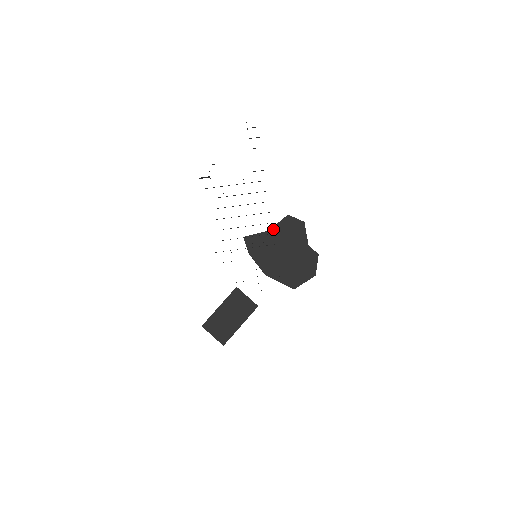
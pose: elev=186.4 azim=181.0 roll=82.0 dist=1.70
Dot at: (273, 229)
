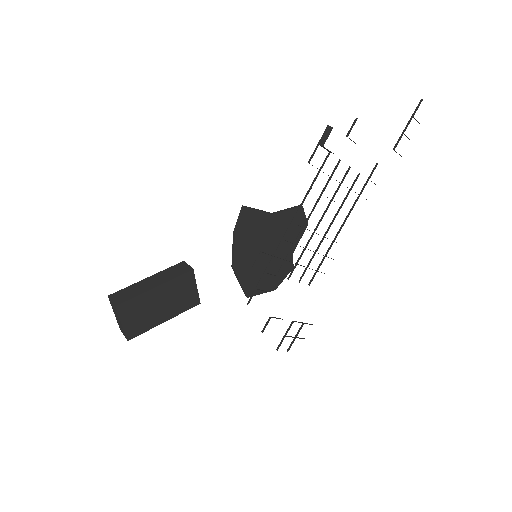
Dot at: (278, 215)
